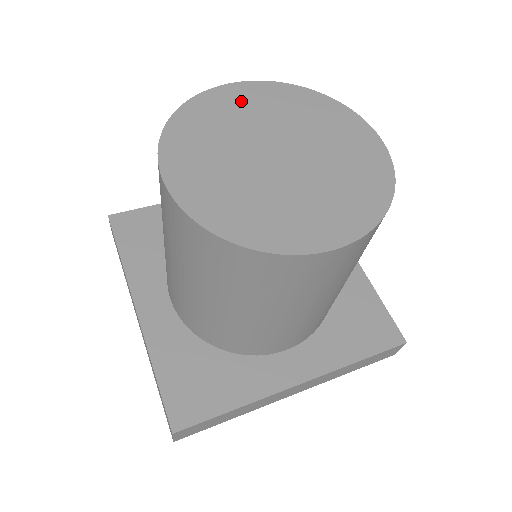
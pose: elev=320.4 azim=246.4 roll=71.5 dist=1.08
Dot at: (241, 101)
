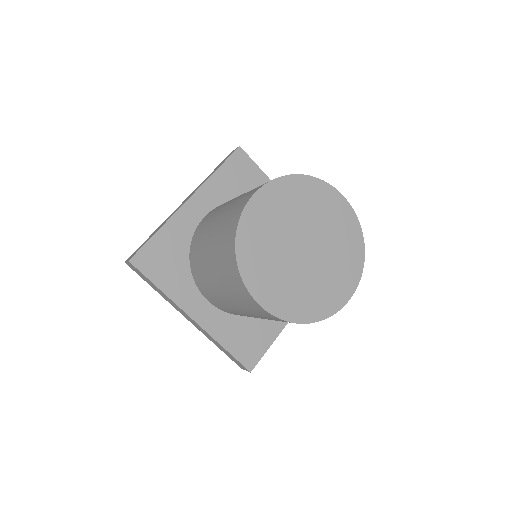
Dot at: (265, 212)
